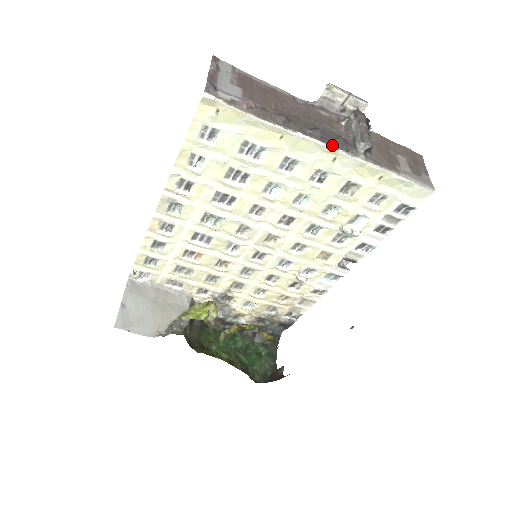
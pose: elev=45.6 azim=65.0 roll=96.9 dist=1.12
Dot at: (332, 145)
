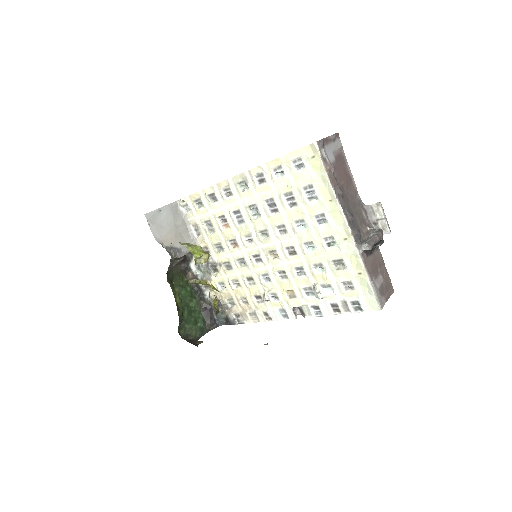
Dot at: (351, 230)
